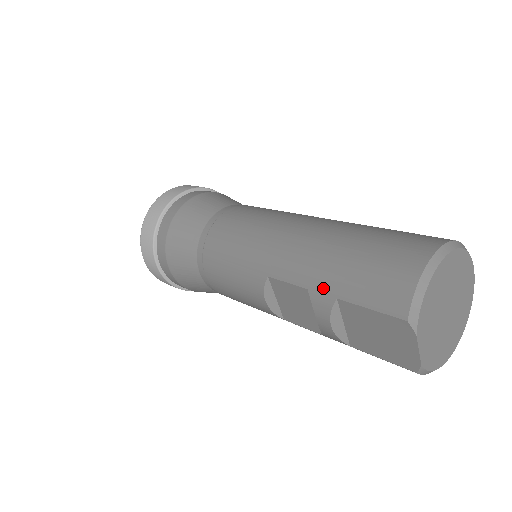
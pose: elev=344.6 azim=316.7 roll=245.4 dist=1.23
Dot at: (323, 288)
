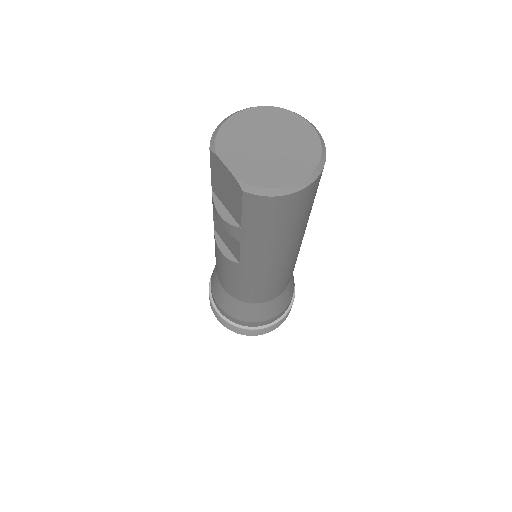
Dot at: occluded
